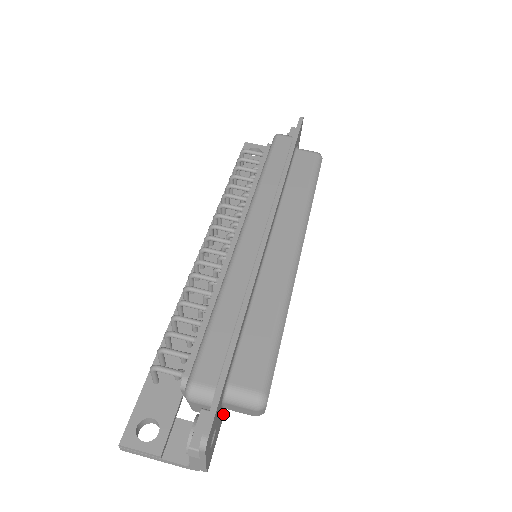
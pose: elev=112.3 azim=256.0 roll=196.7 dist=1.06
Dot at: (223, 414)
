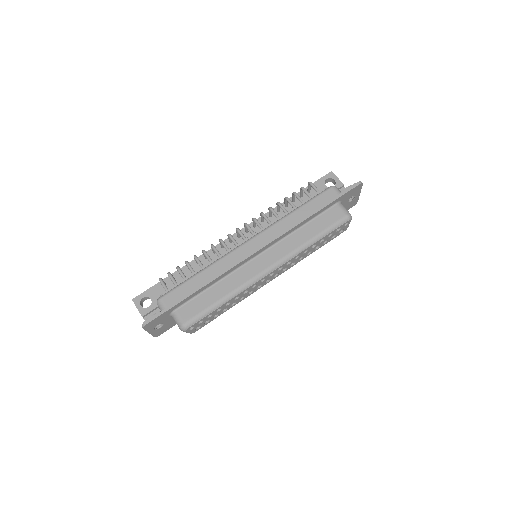
Dot at: occluded
